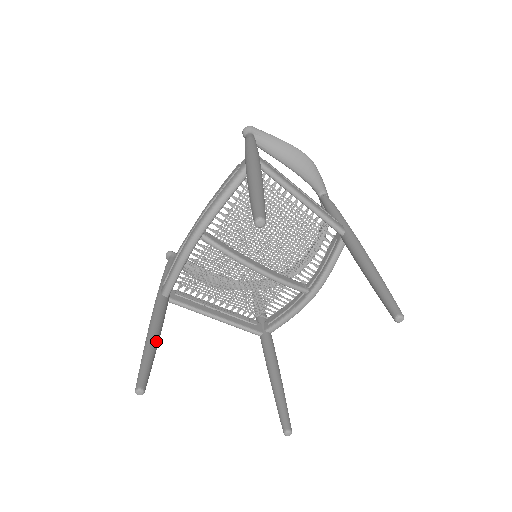
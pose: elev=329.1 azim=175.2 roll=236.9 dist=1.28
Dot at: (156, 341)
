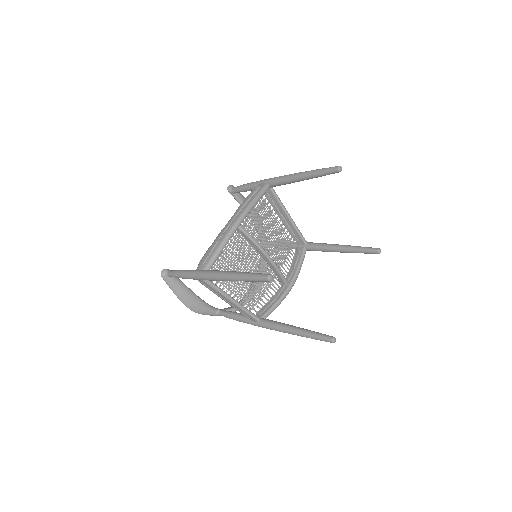
Dot at: occluded
